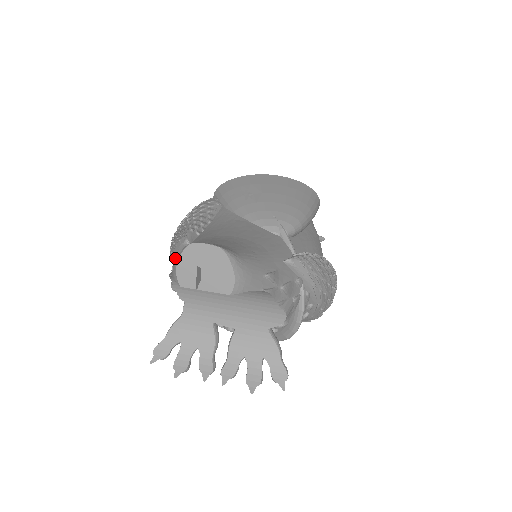
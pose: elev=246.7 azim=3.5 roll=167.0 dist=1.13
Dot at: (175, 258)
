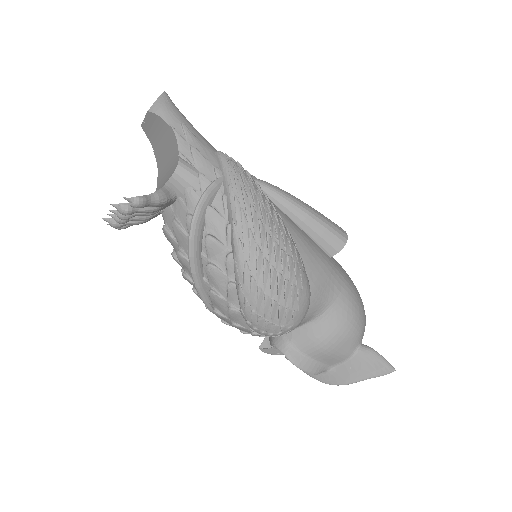
Dot at: occluded
